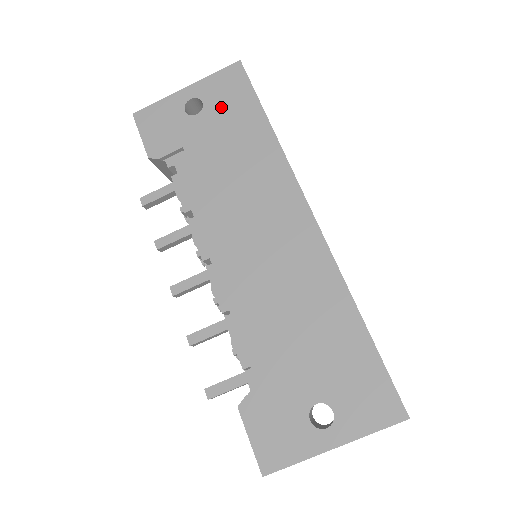
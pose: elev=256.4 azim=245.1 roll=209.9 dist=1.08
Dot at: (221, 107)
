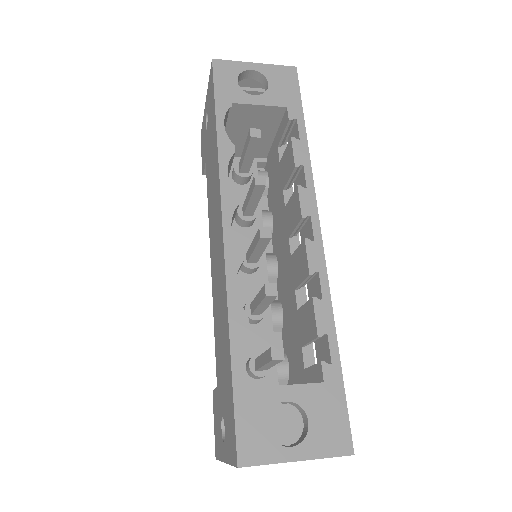
Dot at: (210, 117)
